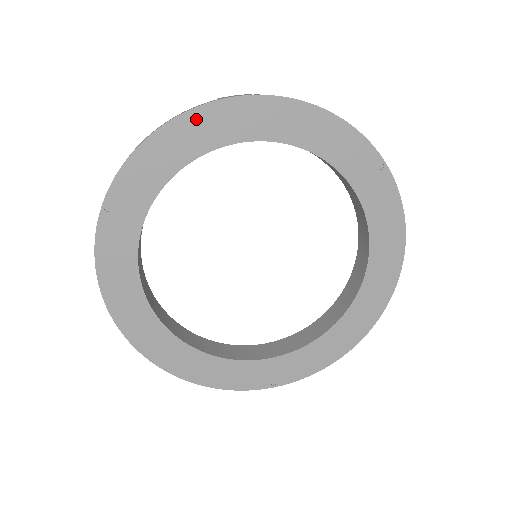
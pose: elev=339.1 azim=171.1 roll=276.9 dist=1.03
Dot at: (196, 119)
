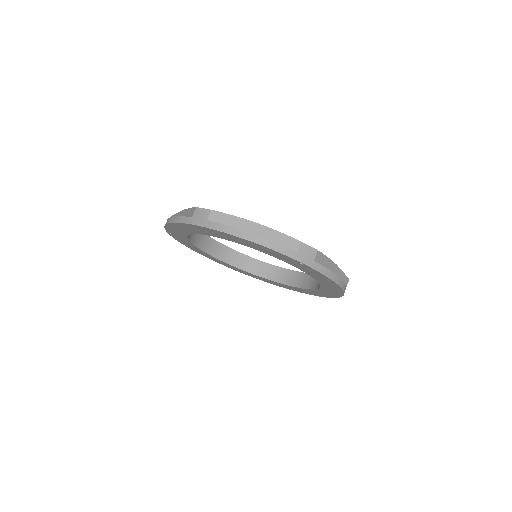
Dot at: (183, 225)
